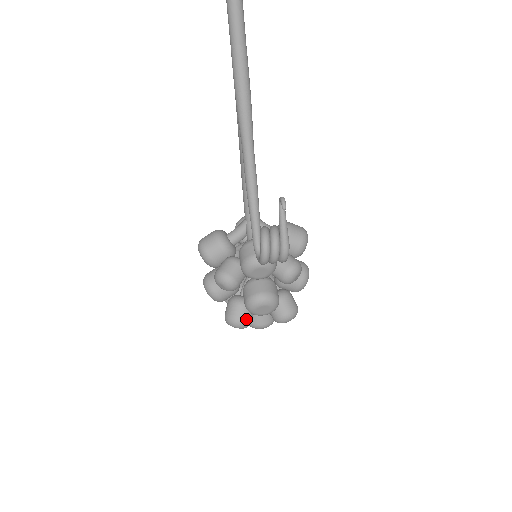
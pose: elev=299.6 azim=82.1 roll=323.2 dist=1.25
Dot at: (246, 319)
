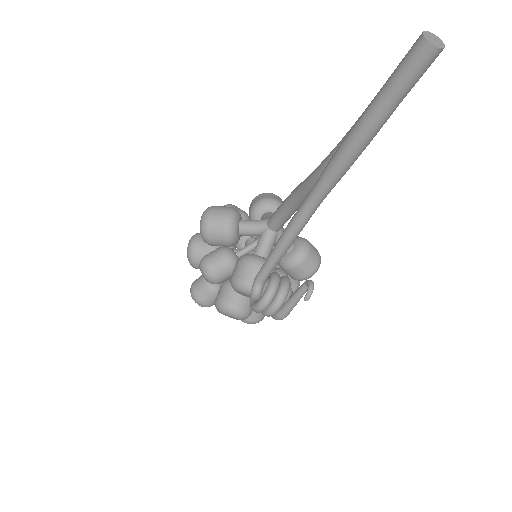
Dot at: (210, 304)
